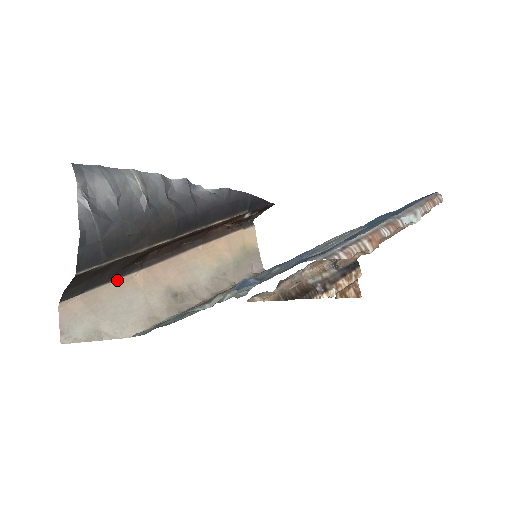
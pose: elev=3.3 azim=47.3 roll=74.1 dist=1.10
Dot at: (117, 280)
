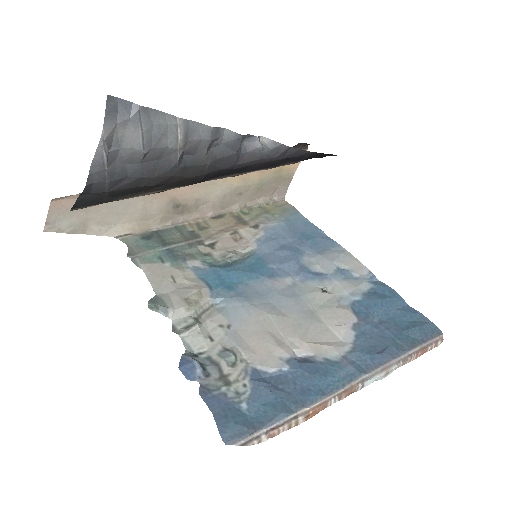
Dot at: occluded
